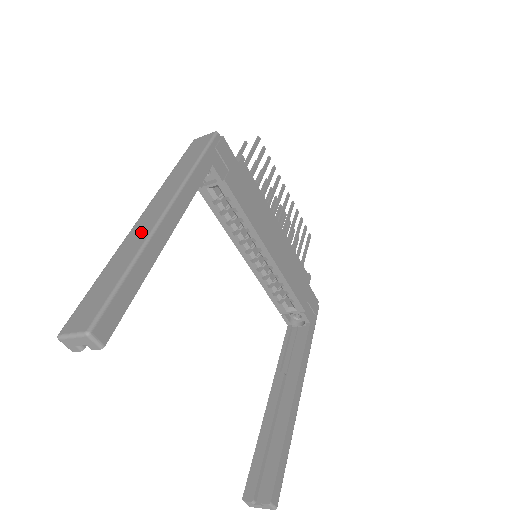
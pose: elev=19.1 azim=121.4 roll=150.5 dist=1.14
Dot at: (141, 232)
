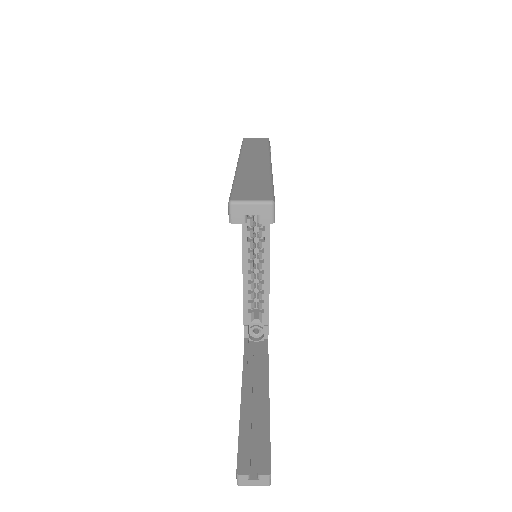
Dot at: (257, 167)
